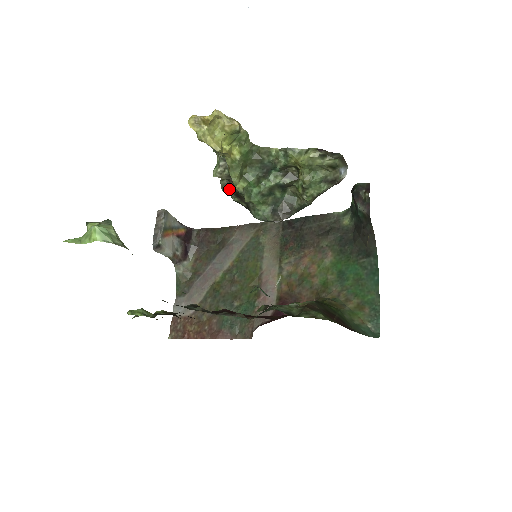
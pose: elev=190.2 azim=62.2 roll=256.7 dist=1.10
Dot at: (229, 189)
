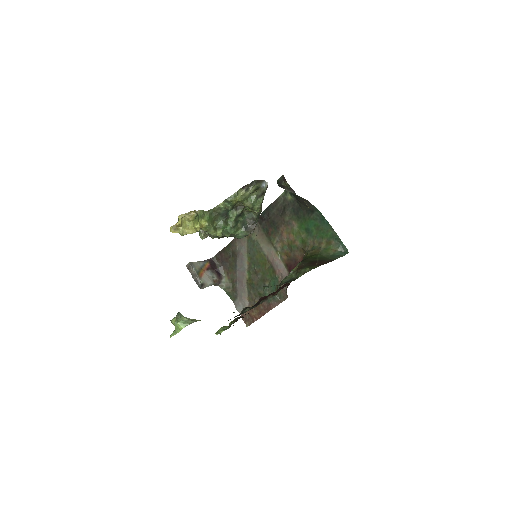
Dot at: (215, 237)
